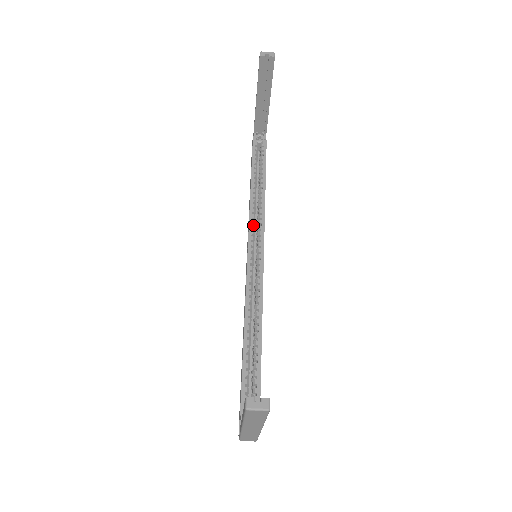
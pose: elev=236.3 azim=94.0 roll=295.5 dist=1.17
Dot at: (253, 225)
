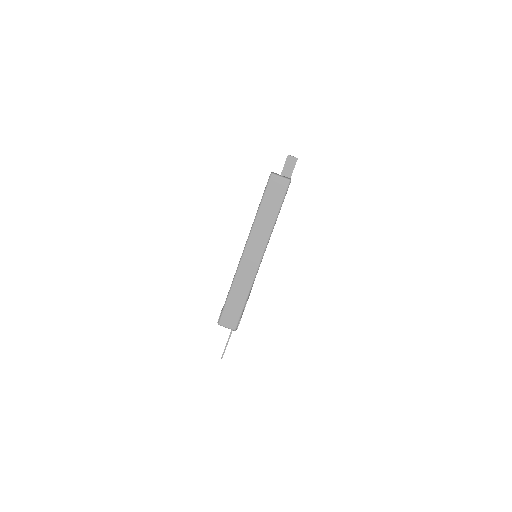
Dot at: occluded
